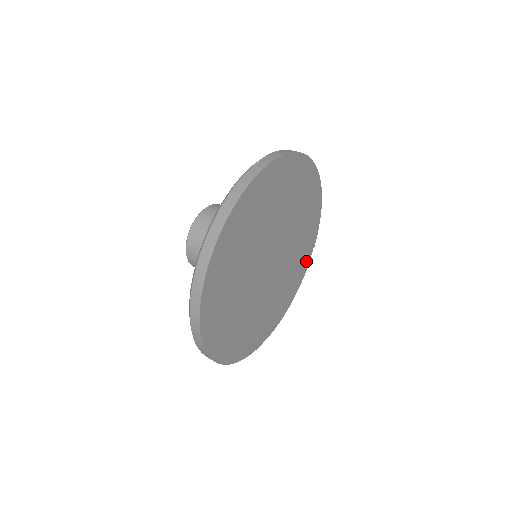
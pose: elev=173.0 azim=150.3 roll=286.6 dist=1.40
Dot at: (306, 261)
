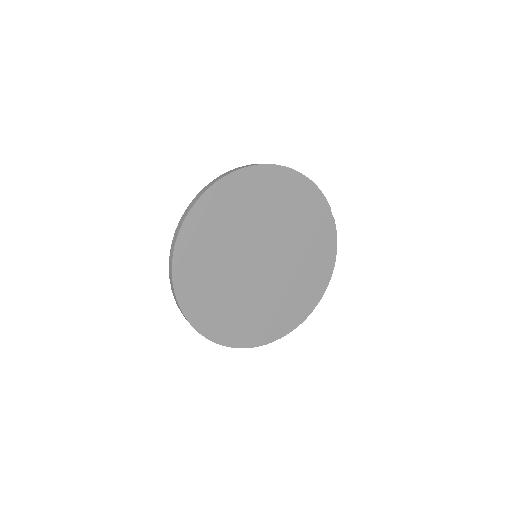
Dot at: (328, 226)
